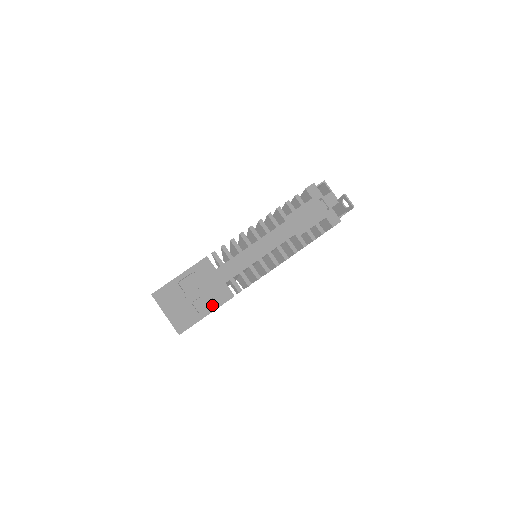
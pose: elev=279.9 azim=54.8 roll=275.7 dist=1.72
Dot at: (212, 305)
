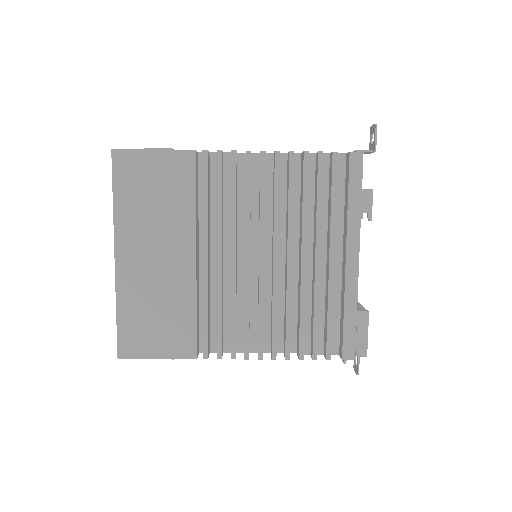
Dot at: occluded
